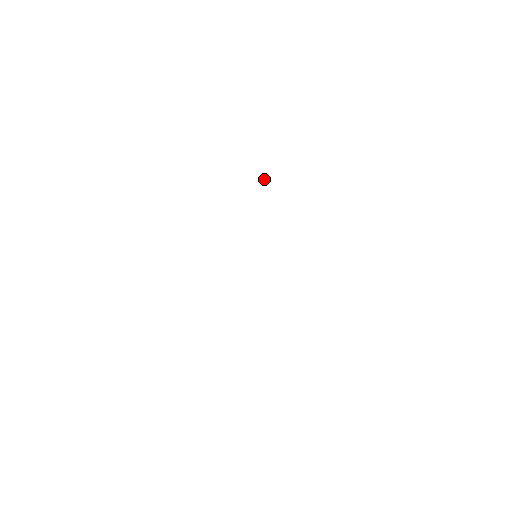
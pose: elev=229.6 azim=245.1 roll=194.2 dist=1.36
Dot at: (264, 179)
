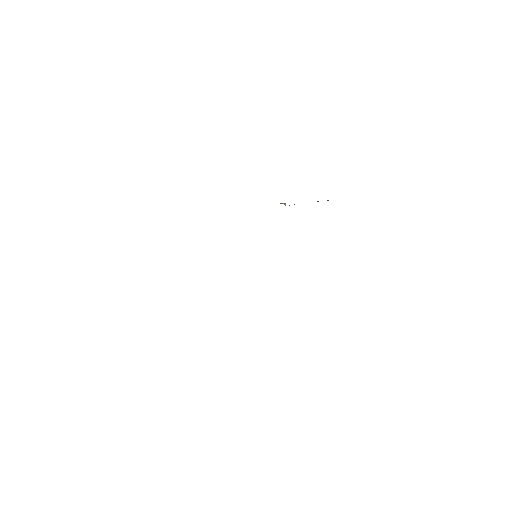
Dot at: (284, 203)
